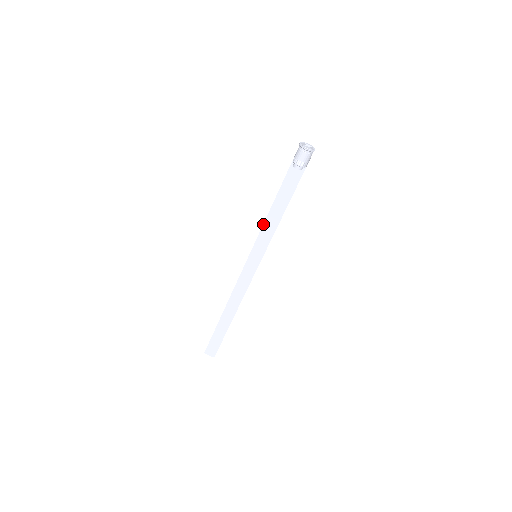
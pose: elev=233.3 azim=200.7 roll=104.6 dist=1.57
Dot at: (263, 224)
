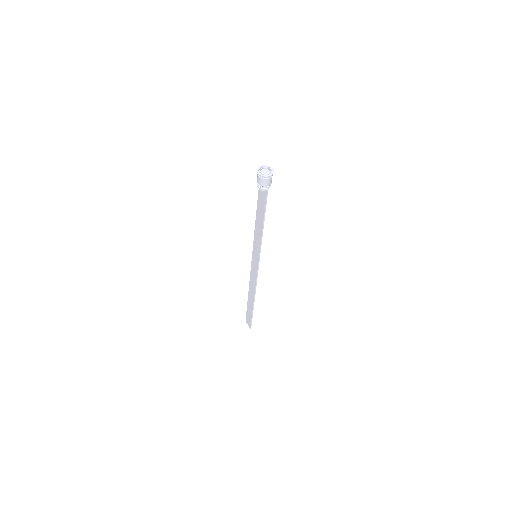
Dot at: (254, 230)
